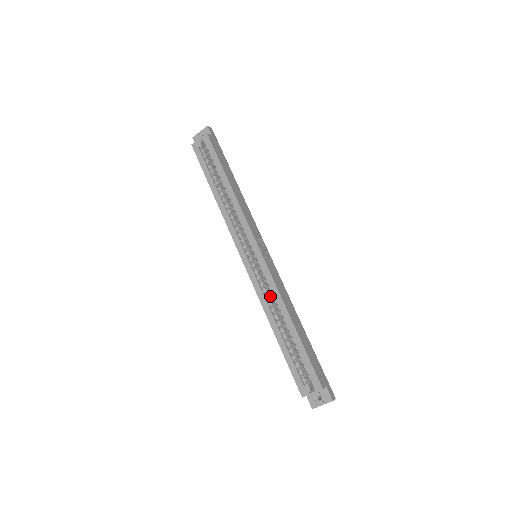
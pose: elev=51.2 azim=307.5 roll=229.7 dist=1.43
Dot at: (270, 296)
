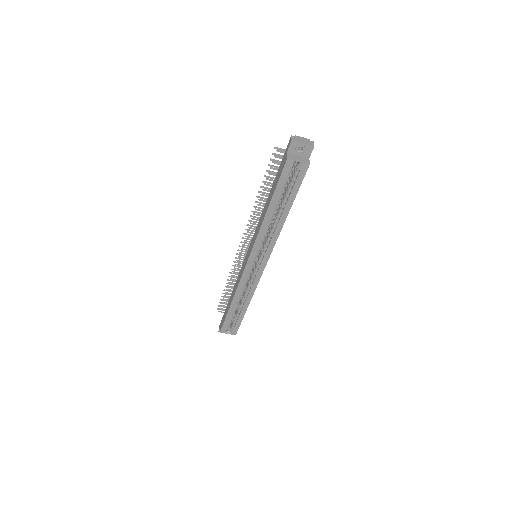
Dot at: (245, 285)
